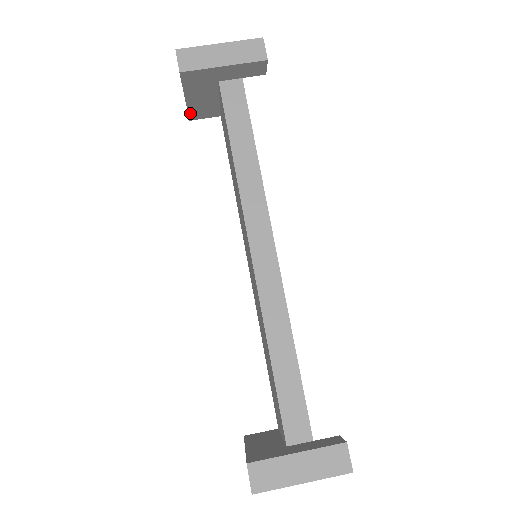
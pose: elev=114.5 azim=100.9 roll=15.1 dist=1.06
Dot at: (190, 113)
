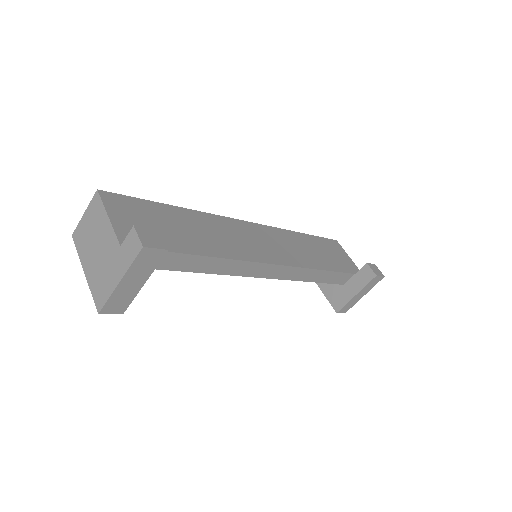
Dot at: occluded
